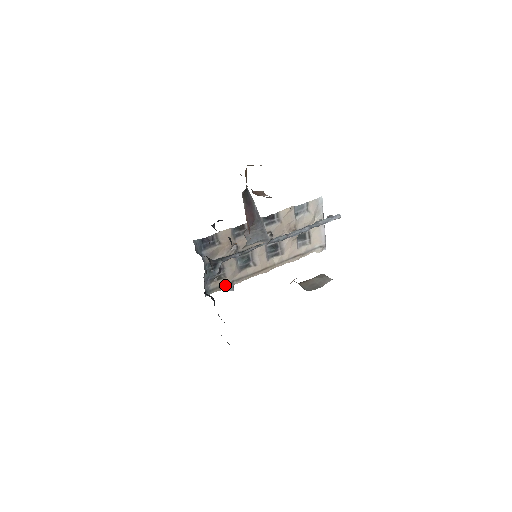
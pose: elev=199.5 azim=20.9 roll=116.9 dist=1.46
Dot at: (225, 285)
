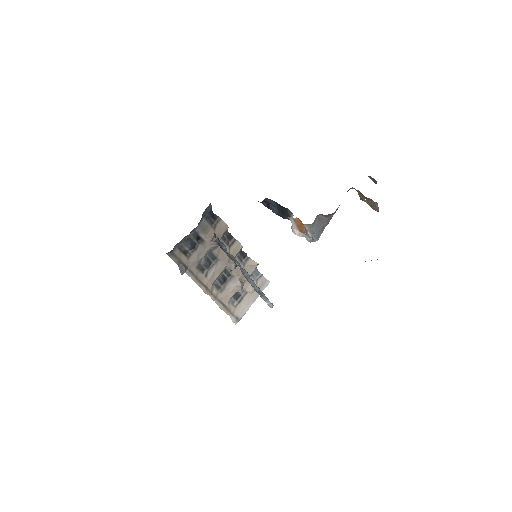
Dot at: (182, 264)
